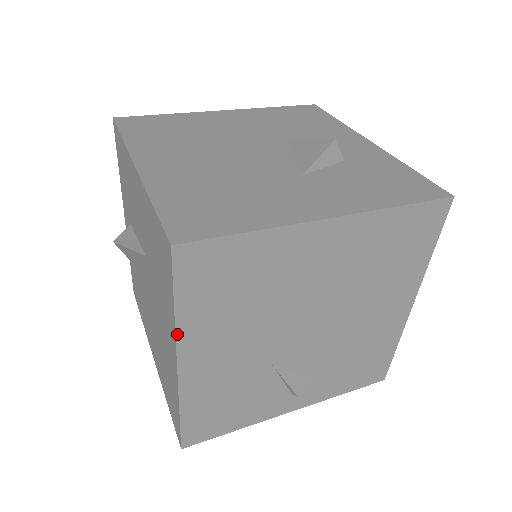
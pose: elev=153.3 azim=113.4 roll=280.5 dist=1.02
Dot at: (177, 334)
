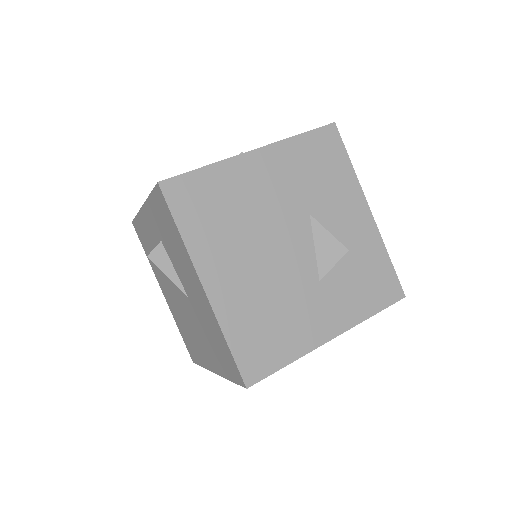
Dot at: (224, 377)
